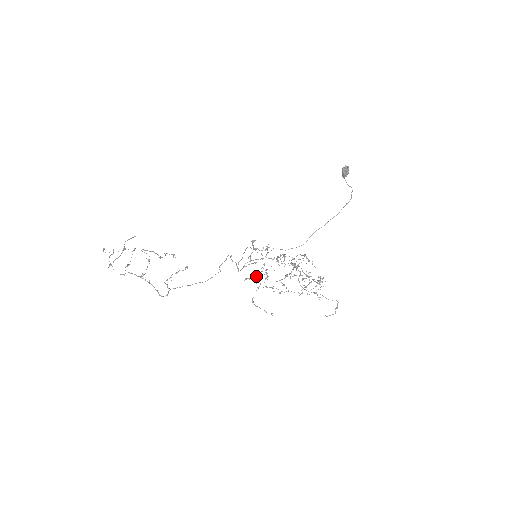
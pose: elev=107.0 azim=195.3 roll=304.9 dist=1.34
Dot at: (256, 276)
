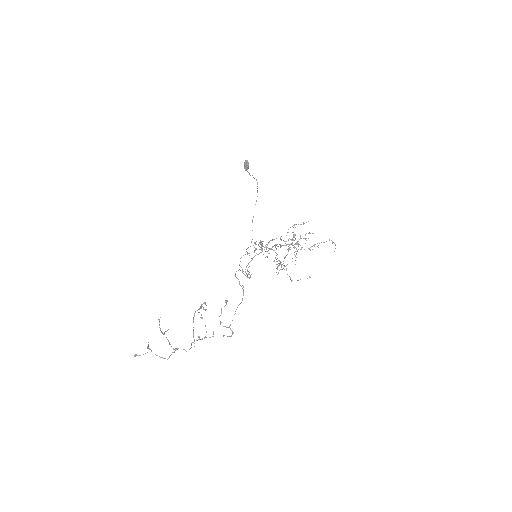
Dot at: (278, 263)
